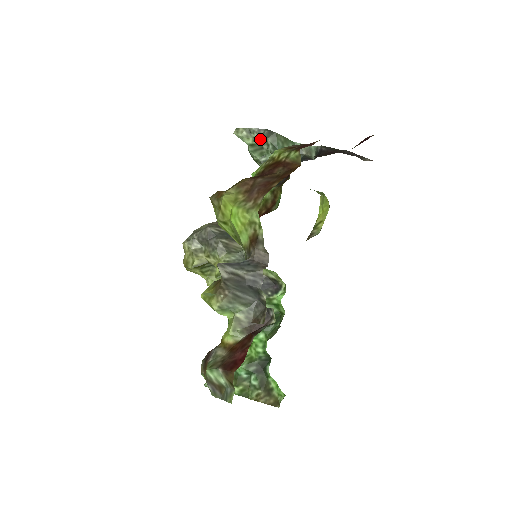
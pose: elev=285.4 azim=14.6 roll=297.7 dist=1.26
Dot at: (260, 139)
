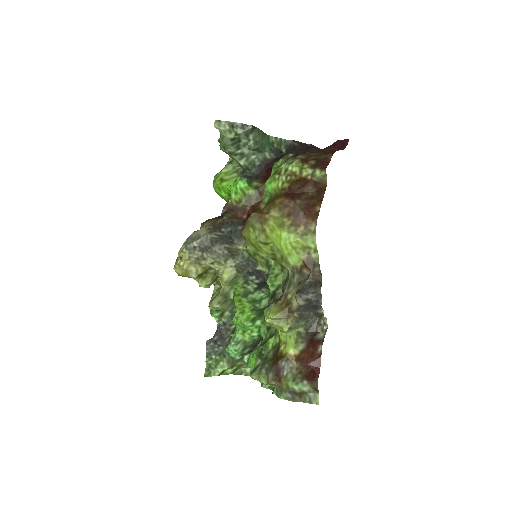
Dot at: (242, 134)
